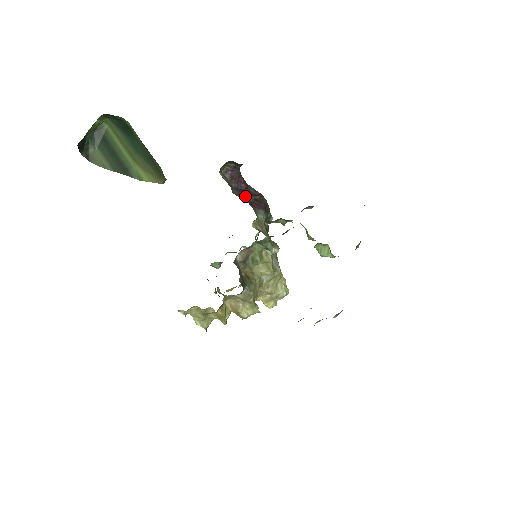
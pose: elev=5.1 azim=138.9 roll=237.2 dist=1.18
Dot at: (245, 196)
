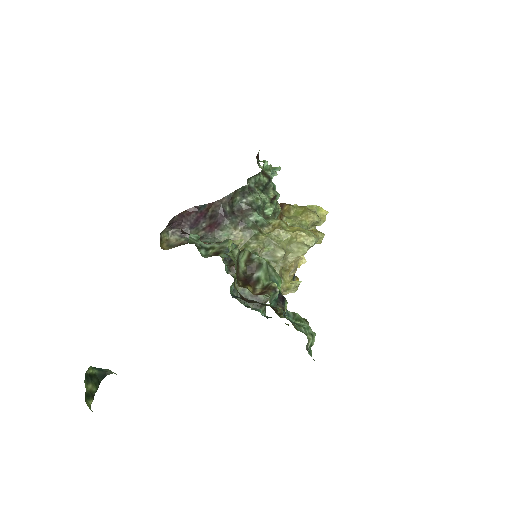
Dot at: (201, 224)
